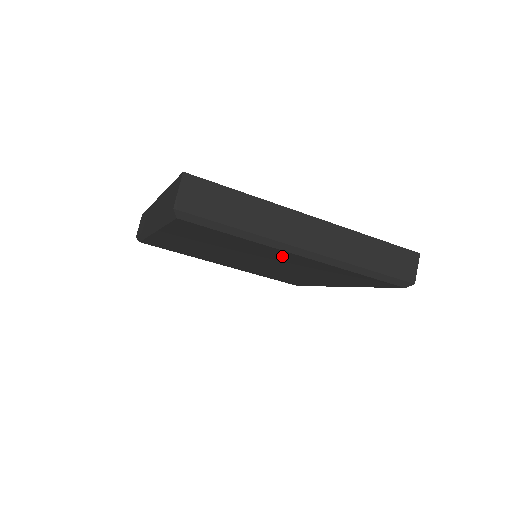
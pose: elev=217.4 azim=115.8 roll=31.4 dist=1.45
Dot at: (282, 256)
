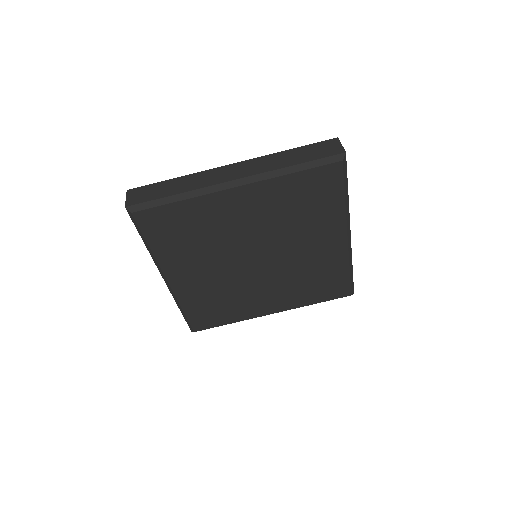
Dot at: (235, 209)
